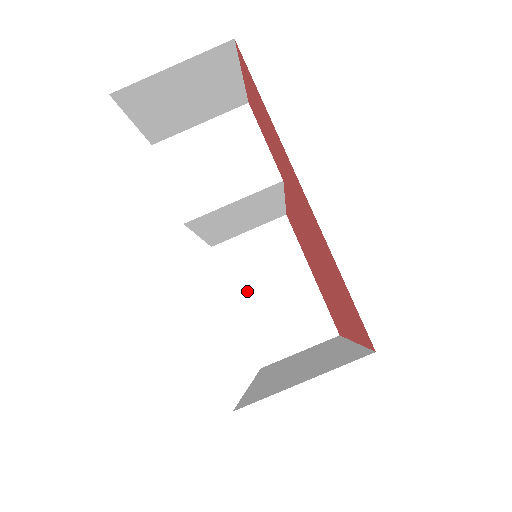
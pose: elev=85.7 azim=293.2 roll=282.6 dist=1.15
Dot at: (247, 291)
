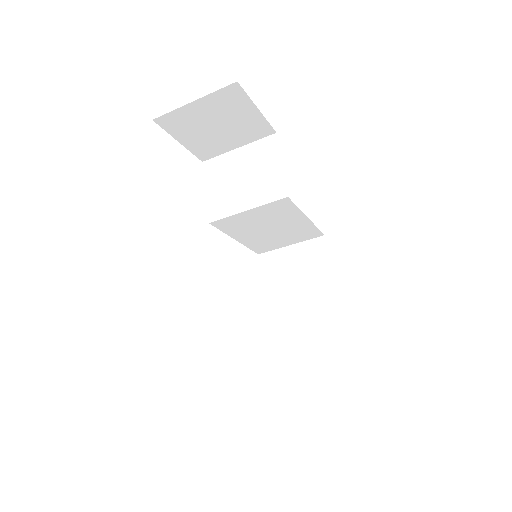
Dot at: (278, 296)
